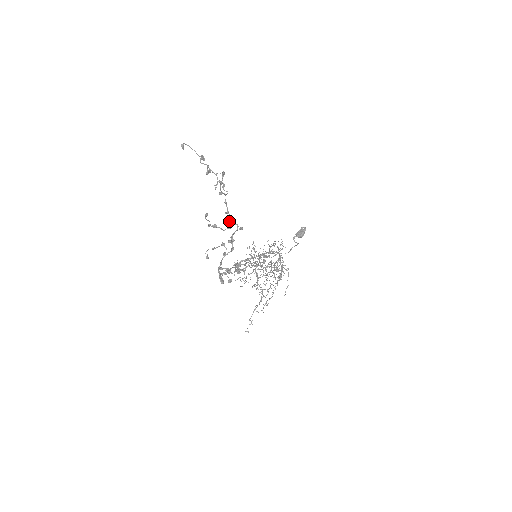
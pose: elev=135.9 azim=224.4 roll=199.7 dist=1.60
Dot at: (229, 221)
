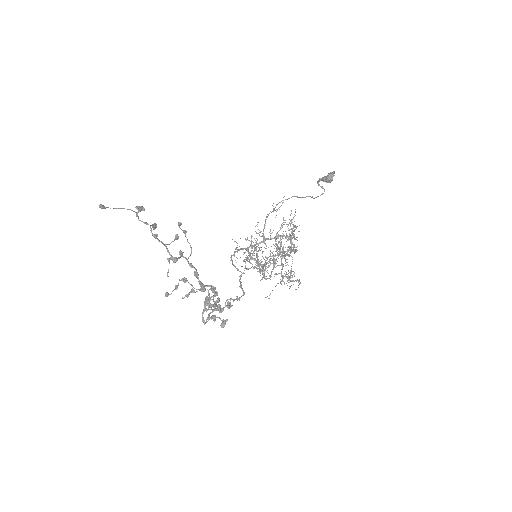
Dot at: occluded
